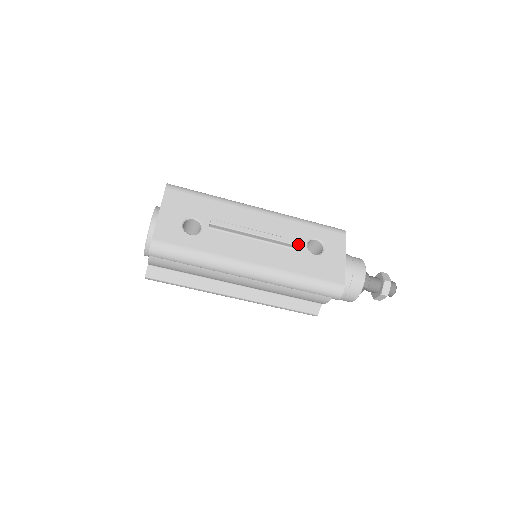
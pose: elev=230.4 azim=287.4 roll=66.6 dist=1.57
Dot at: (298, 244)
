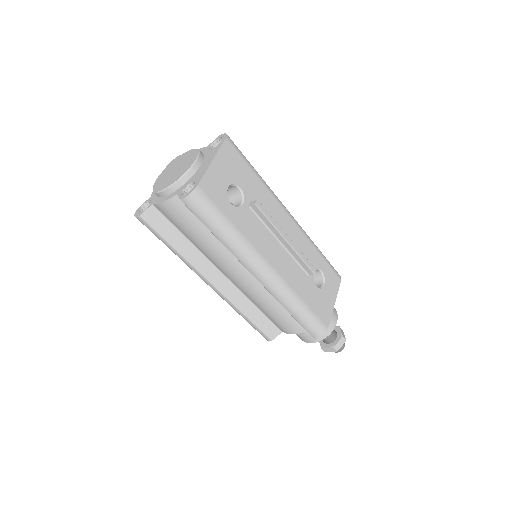
Dot at: (312, 269)
